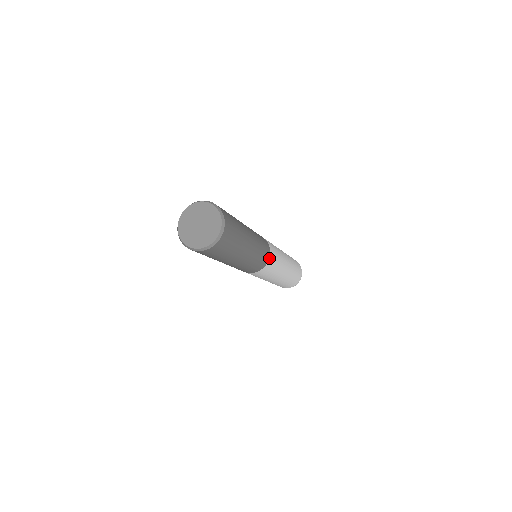
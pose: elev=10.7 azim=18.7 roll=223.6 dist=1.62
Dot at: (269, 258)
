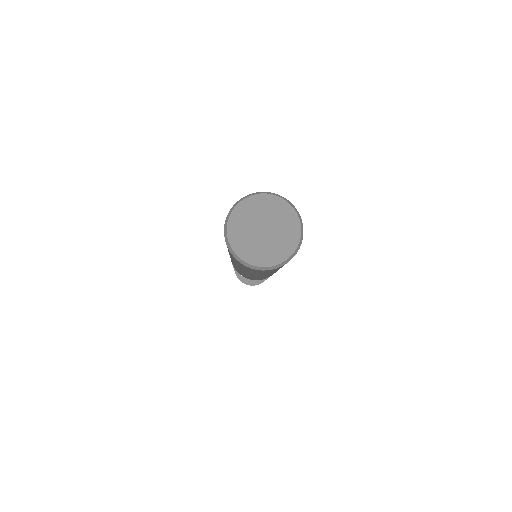
Dot at: occluded
